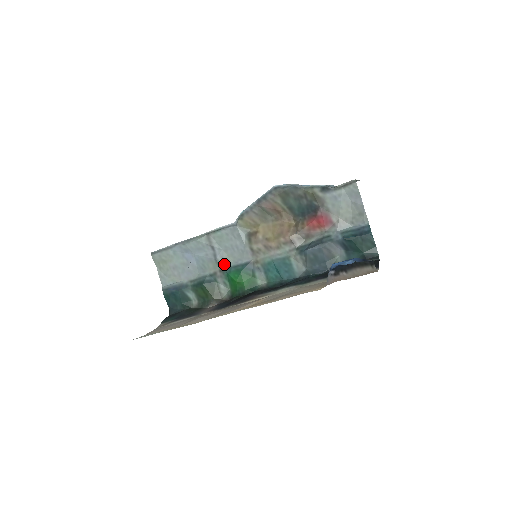
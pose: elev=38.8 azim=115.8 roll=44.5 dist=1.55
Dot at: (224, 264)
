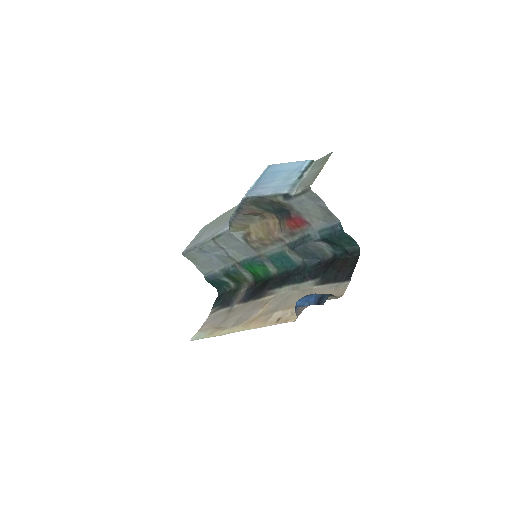
Dot at: (237, 258)
